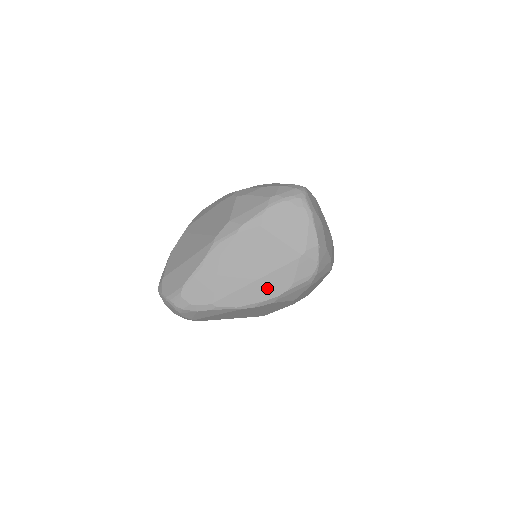
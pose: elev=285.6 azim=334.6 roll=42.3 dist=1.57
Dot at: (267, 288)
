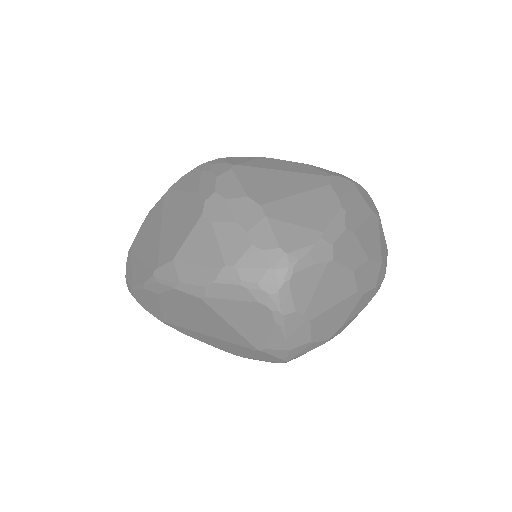
Dot at: (219, 344)
